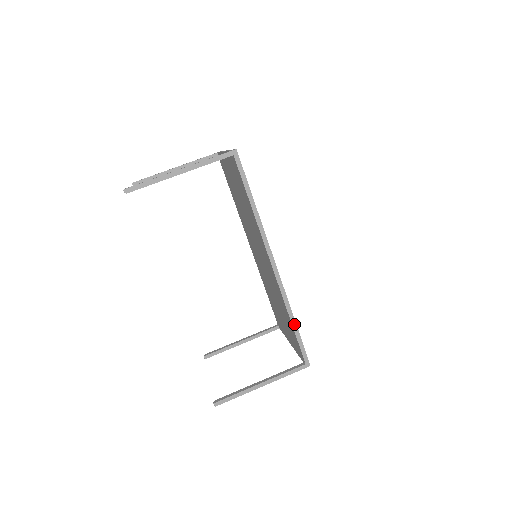
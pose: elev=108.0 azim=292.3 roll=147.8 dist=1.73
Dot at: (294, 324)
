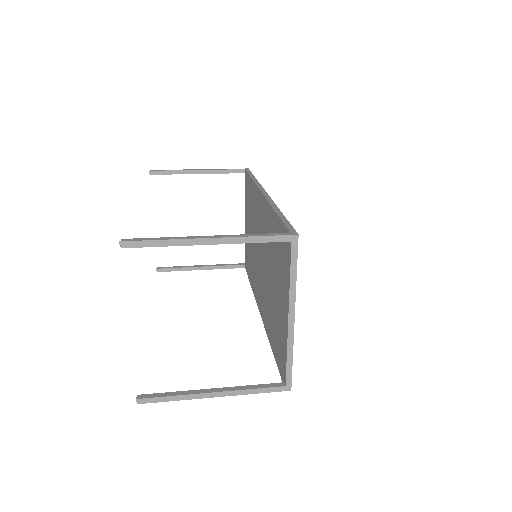
Dot at: (279, 213)
